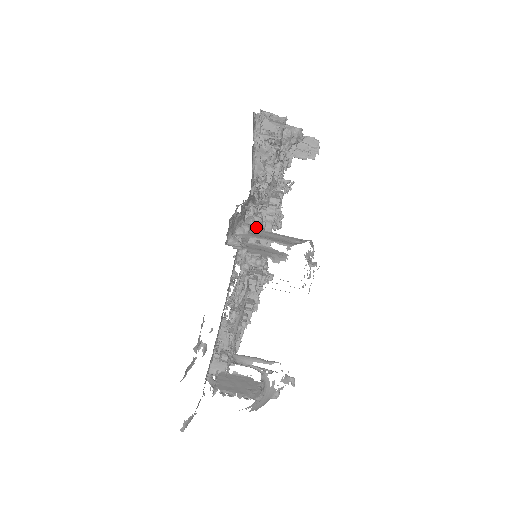
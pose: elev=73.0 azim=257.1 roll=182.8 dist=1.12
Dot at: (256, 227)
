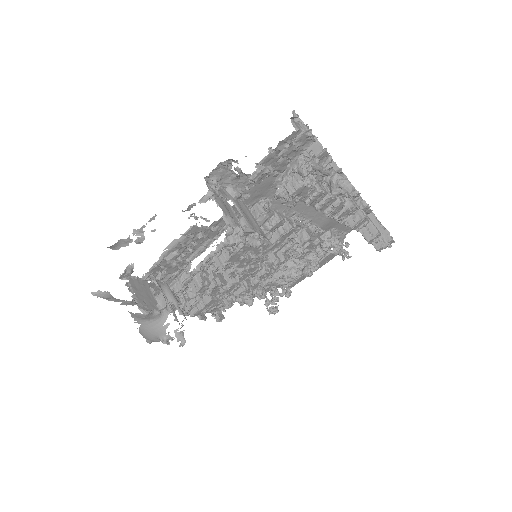
Dot at: (258, 217)
